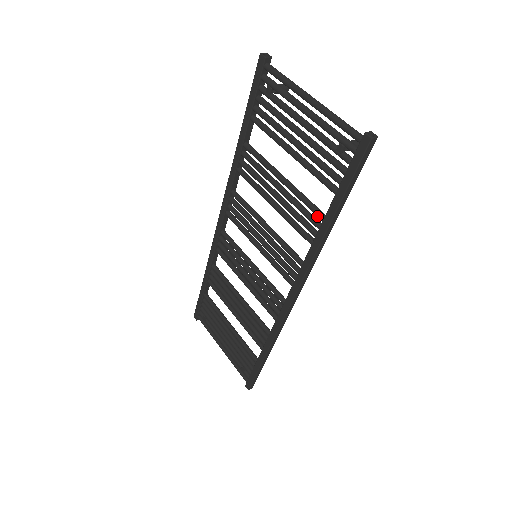
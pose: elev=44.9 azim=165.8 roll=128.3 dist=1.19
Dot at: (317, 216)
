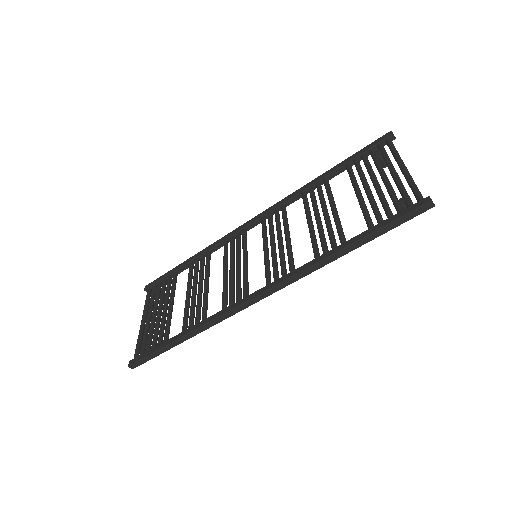
Dot at: (340, 240)
